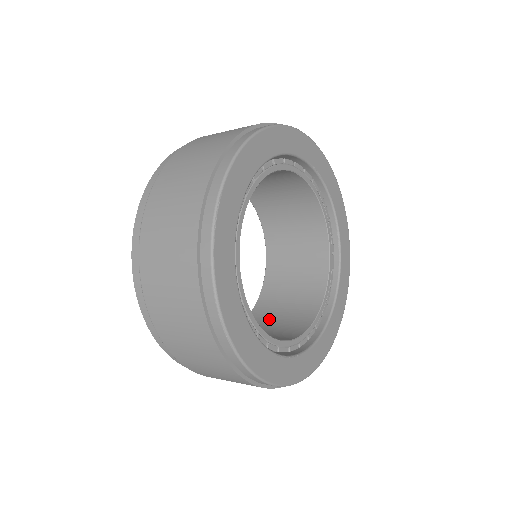
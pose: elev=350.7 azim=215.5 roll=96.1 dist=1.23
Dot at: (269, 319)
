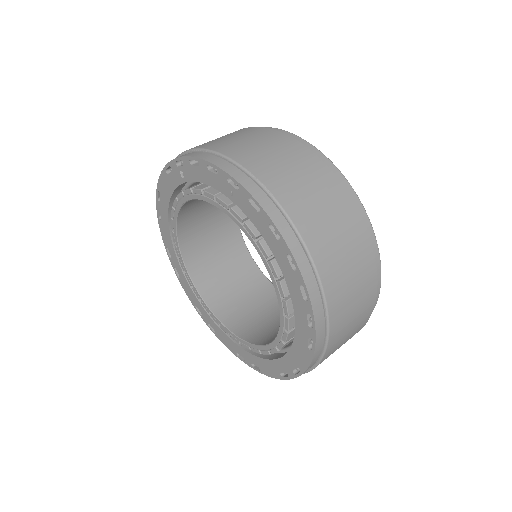
Dot at: occluded
